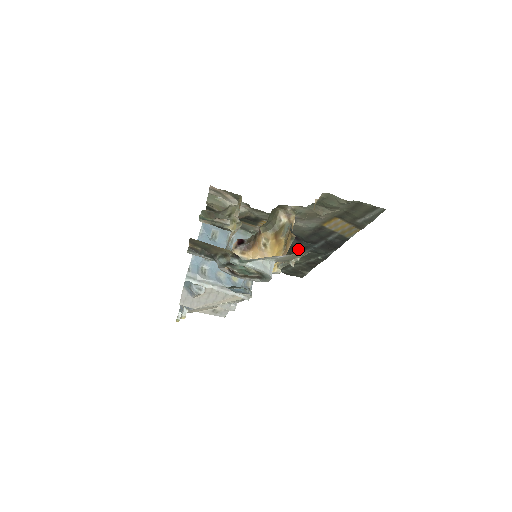
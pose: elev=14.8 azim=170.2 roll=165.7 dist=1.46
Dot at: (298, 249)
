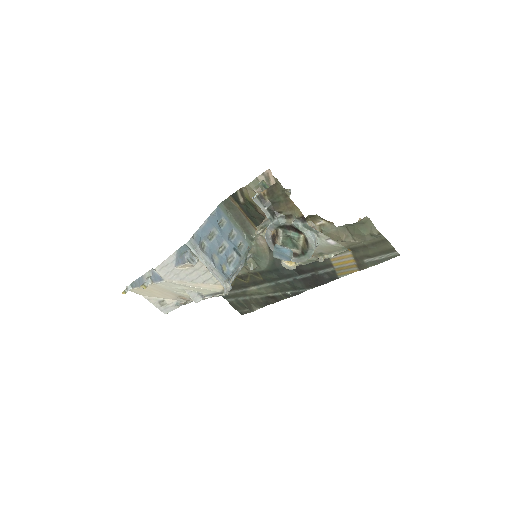
Dot at: (278, 275)
